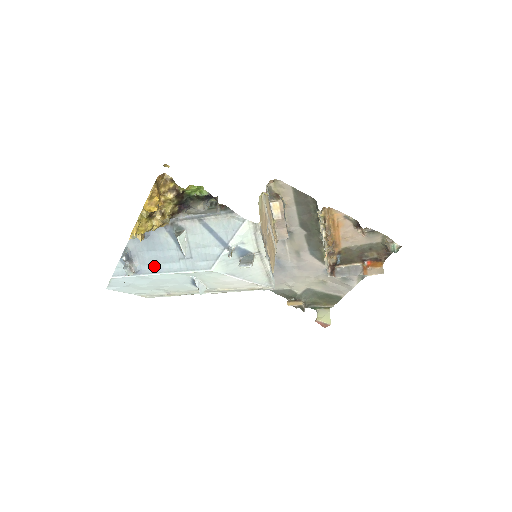
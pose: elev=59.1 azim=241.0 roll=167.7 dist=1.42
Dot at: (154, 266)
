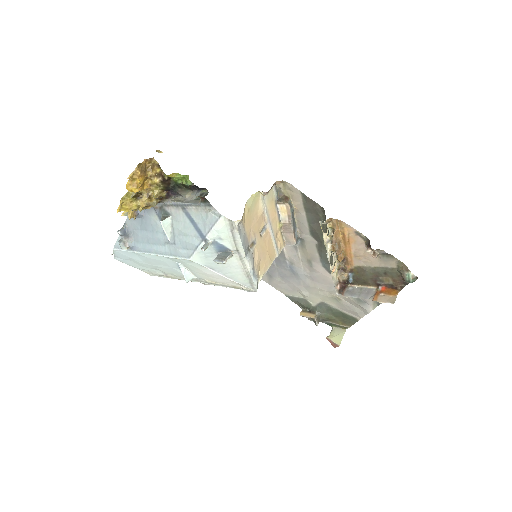
Dot at: (145, 245)
